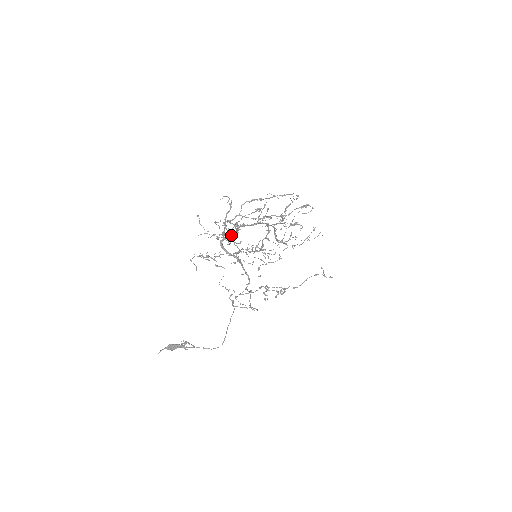
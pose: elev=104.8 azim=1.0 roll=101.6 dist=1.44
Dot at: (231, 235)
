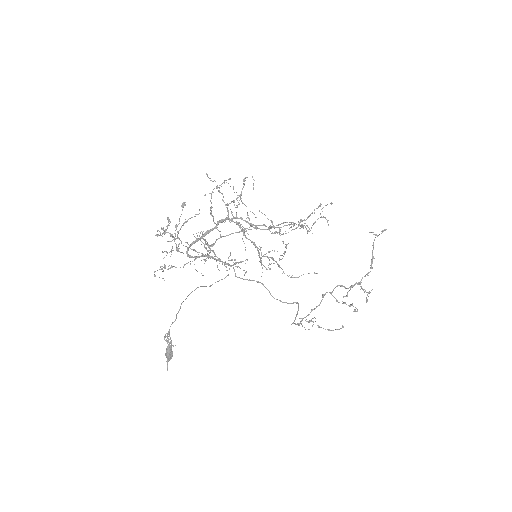
Dot at: (170, 235)
